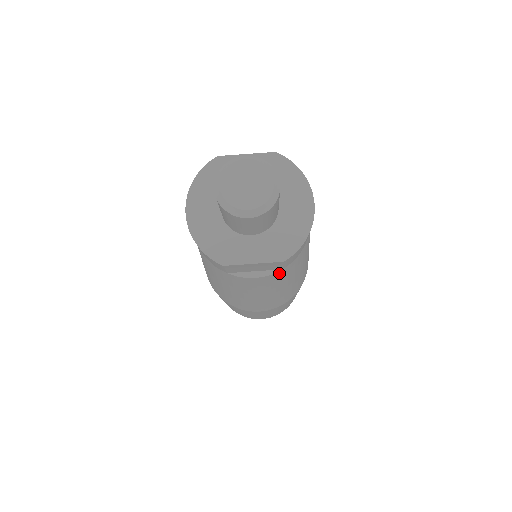
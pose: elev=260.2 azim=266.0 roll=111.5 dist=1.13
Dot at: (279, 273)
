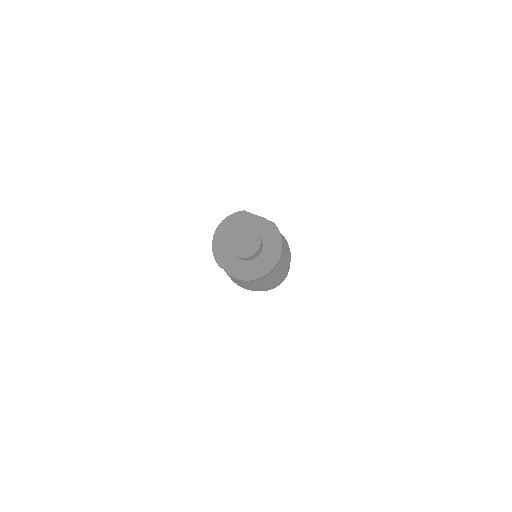
Dot at: (250, 281)
